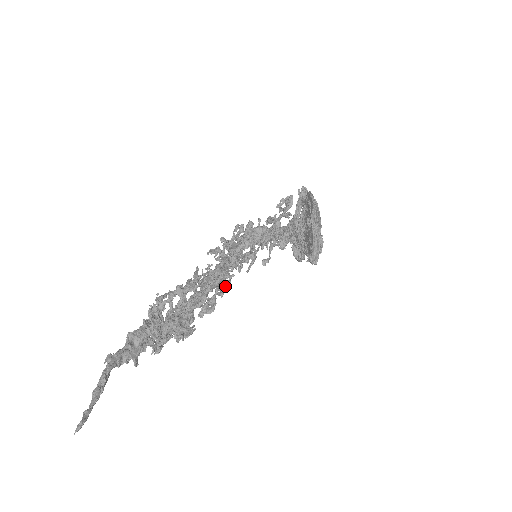
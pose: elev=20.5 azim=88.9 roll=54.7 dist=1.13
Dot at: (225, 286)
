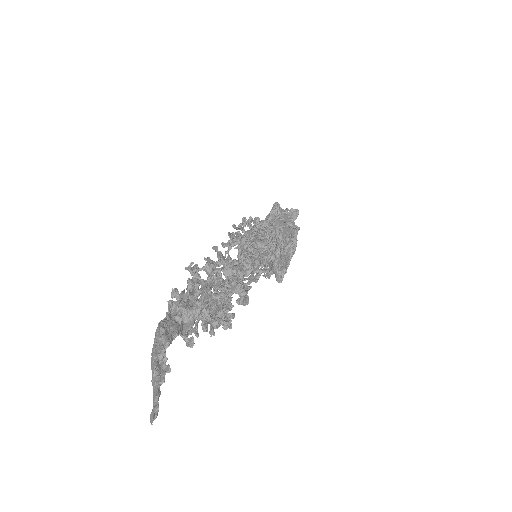
Dot at: (257, 280)
